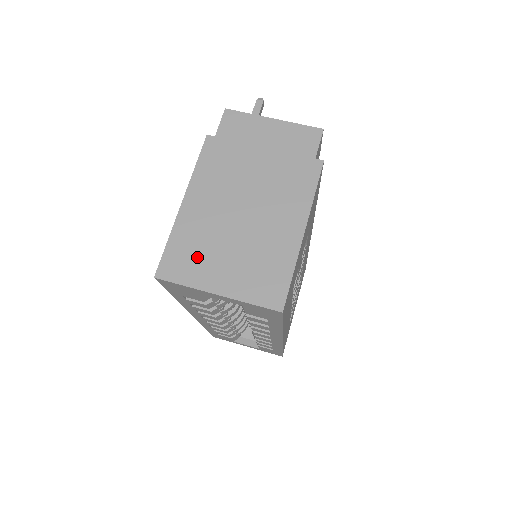
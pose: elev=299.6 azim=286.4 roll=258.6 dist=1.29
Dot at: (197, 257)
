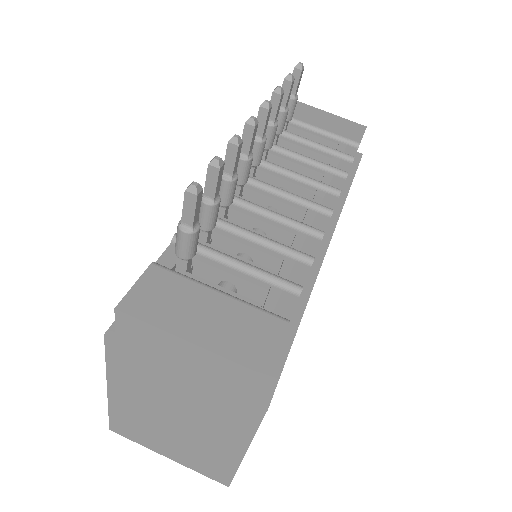
Dot at: (141, 432)
